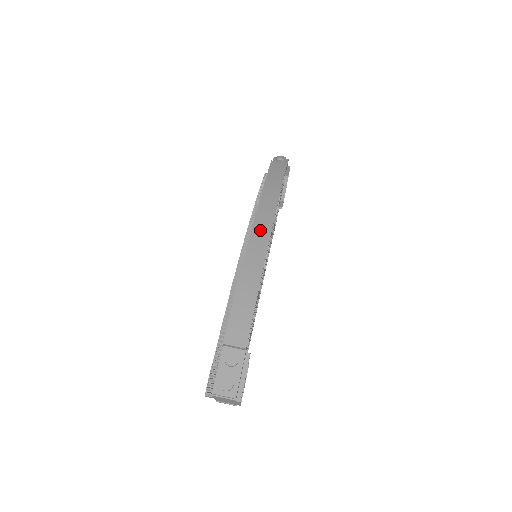
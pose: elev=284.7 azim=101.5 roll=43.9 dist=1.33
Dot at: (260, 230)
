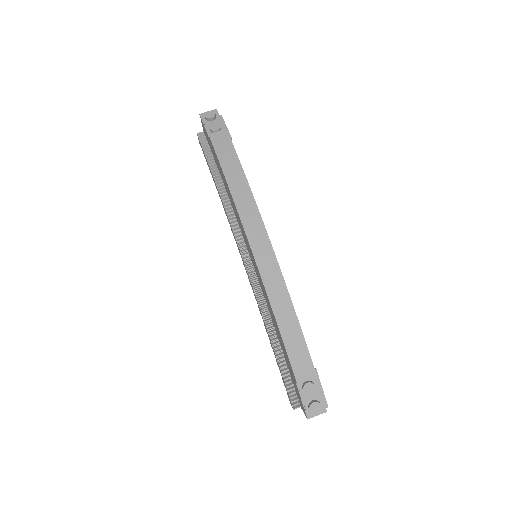
Dot at: (262, 253)
